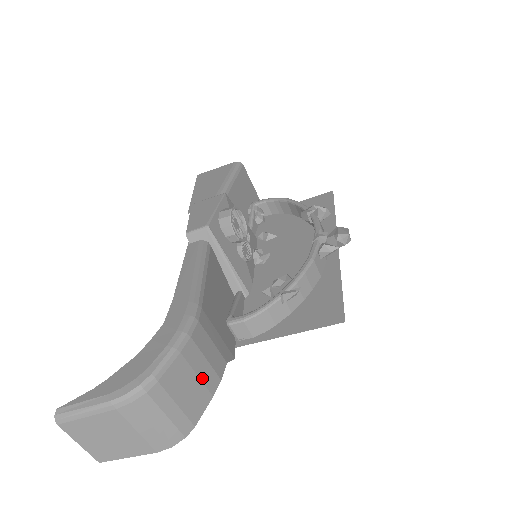
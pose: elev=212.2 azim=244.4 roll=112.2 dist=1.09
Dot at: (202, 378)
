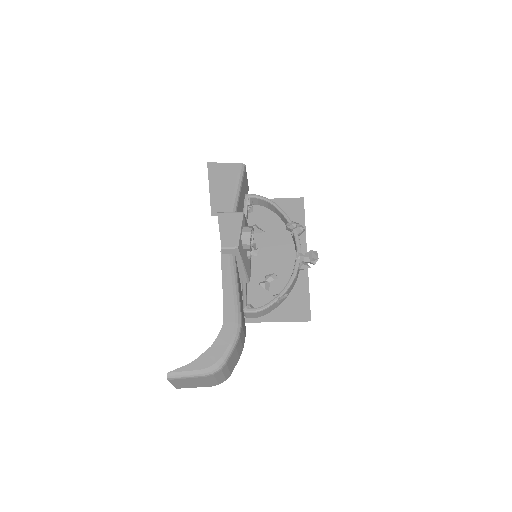
Dot at: (239, 353)
